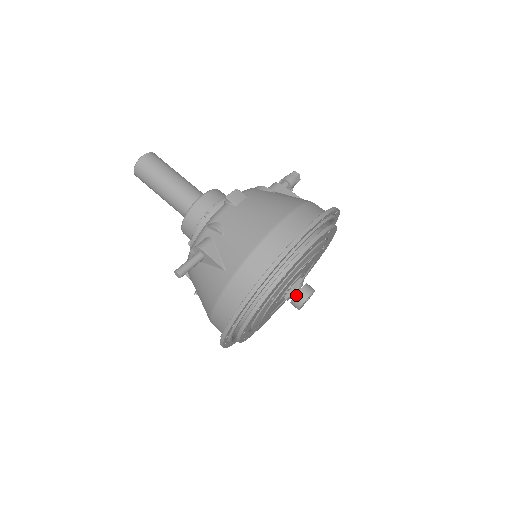
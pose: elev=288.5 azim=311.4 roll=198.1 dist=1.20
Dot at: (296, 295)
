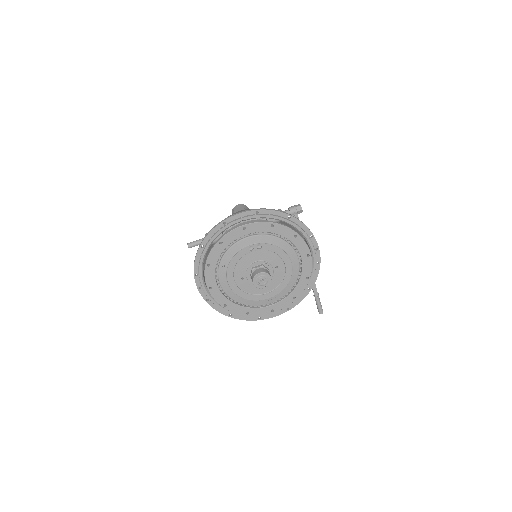
Dot at: (252, 273)
